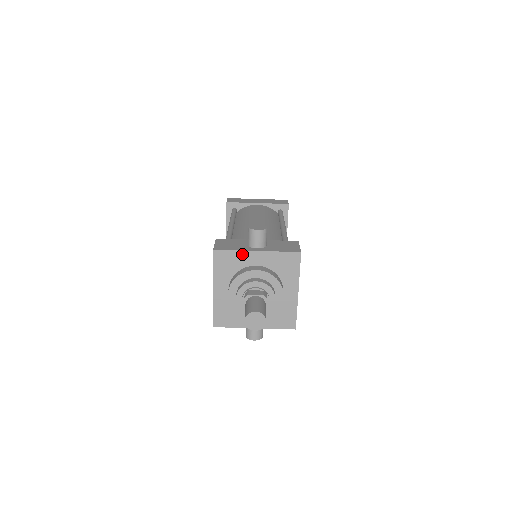
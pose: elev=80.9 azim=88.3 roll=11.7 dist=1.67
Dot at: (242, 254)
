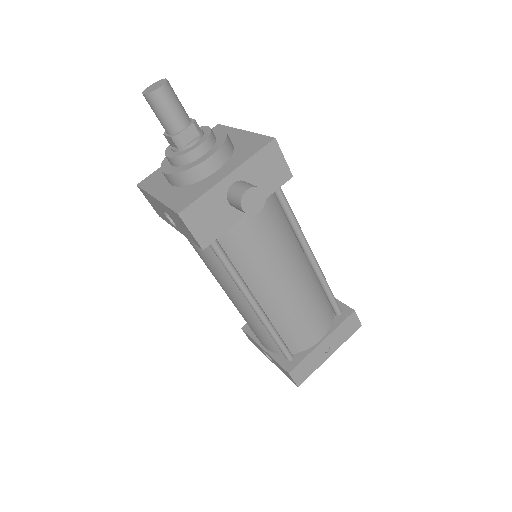
Dot at: occluded
